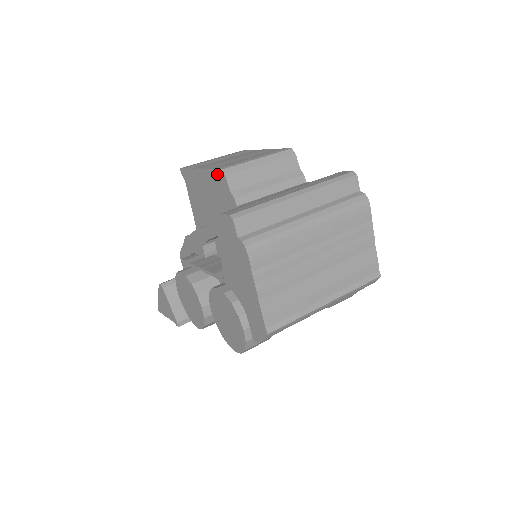
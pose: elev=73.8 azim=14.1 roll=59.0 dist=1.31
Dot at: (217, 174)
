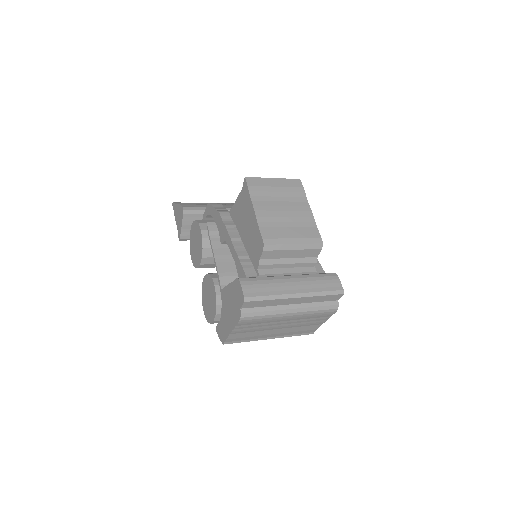
Dot at: (260, 239)
